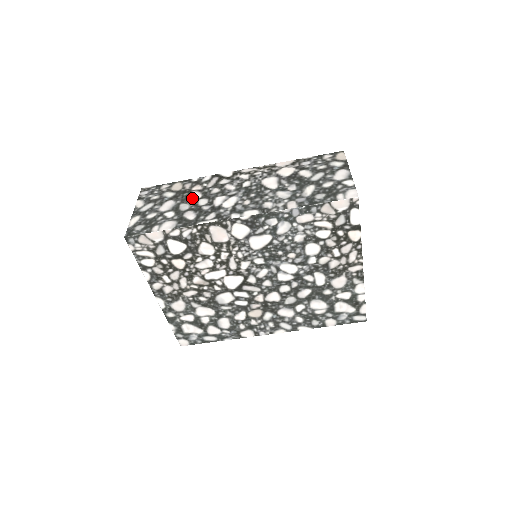
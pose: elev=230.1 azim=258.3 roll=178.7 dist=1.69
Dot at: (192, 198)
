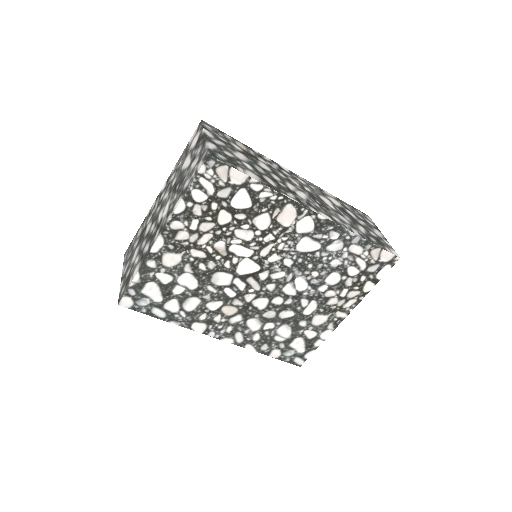
Dot at: (263, 166)
